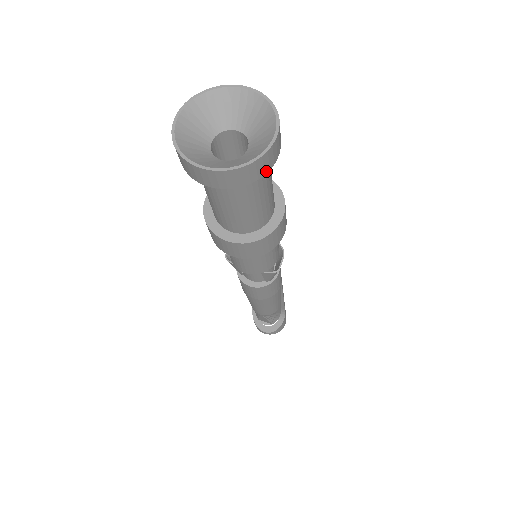
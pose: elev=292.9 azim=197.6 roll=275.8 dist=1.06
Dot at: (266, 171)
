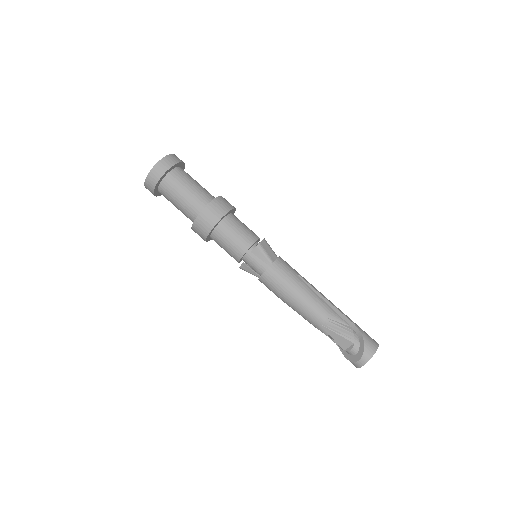
Dot at: (171, 166)
